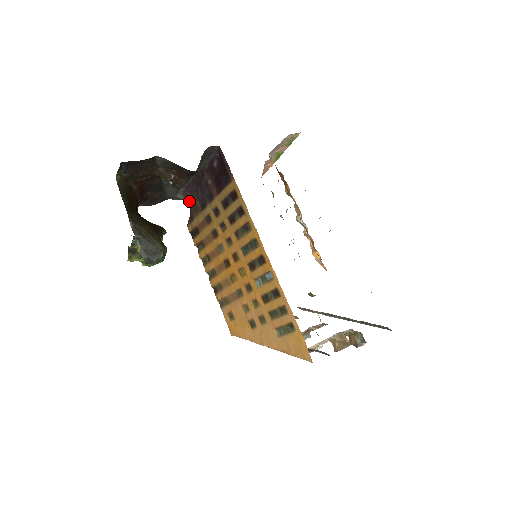
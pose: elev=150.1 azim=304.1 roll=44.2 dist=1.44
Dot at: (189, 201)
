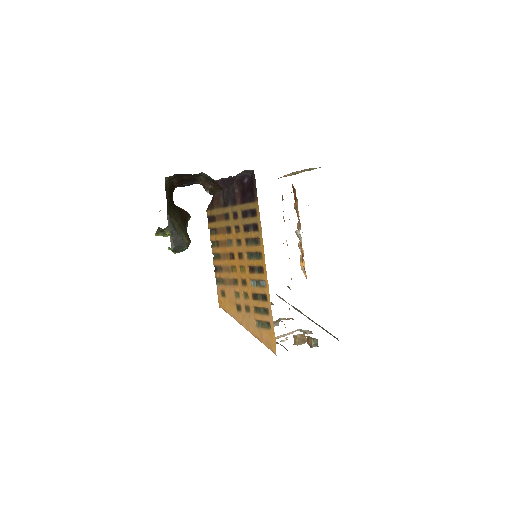
Dot at: occluded
